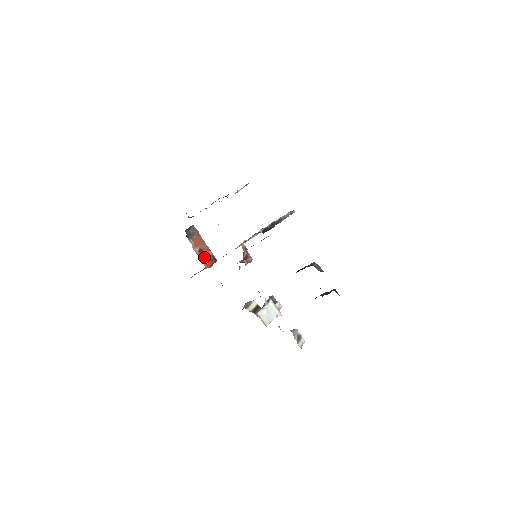
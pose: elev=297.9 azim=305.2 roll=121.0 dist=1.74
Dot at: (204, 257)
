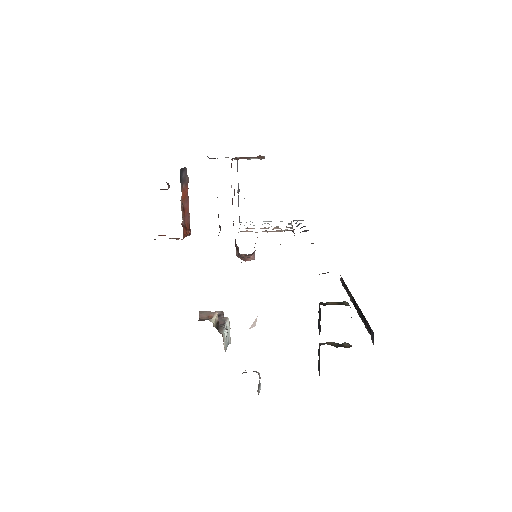
Dot at: (183, 221)
